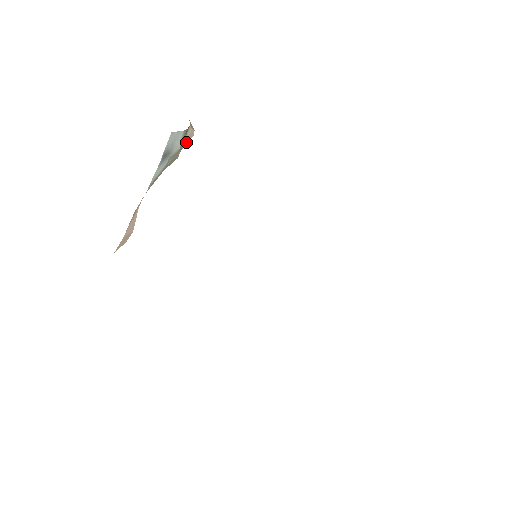
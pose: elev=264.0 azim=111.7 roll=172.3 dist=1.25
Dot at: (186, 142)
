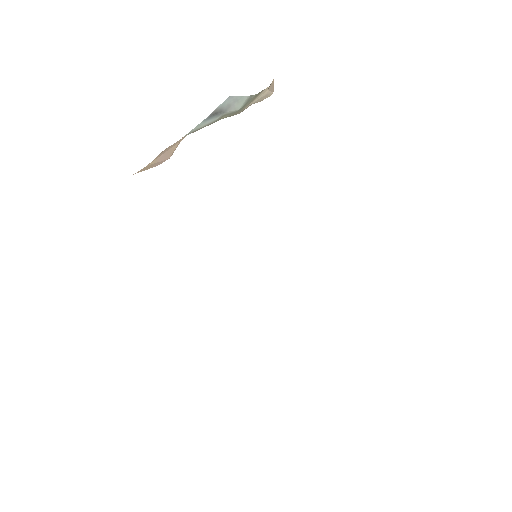
Dot at: (258, 100)
